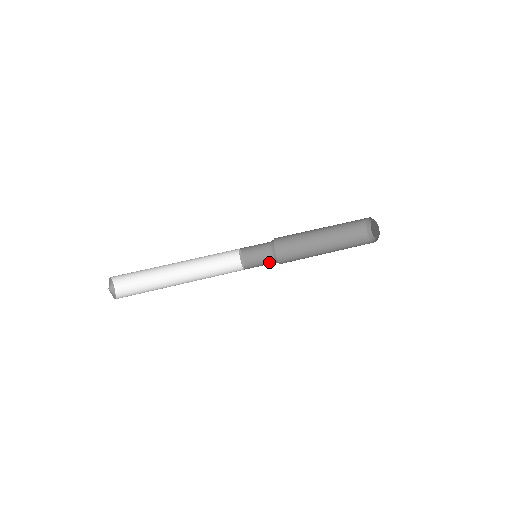
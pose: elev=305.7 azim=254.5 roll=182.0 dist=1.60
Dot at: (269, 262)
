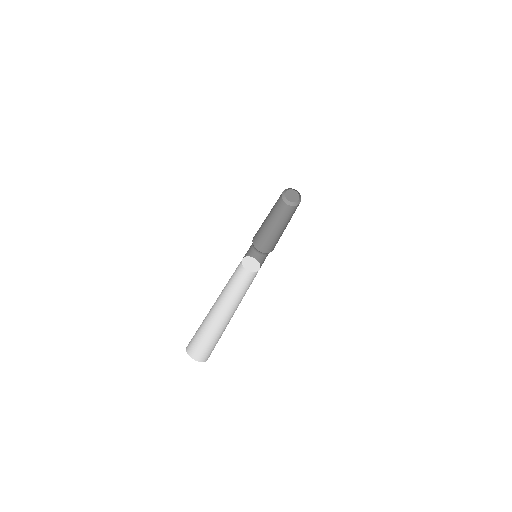
Dot at: (261, 256)
